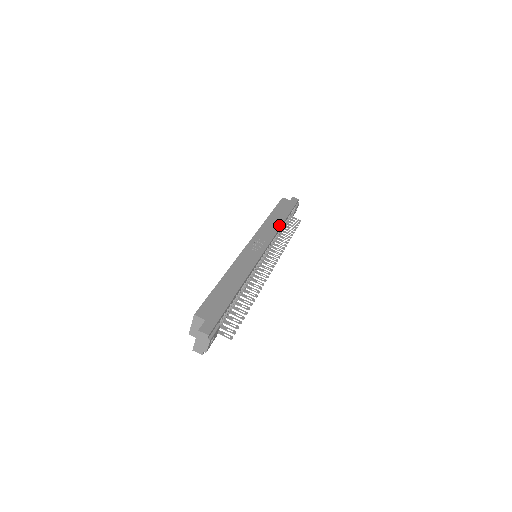
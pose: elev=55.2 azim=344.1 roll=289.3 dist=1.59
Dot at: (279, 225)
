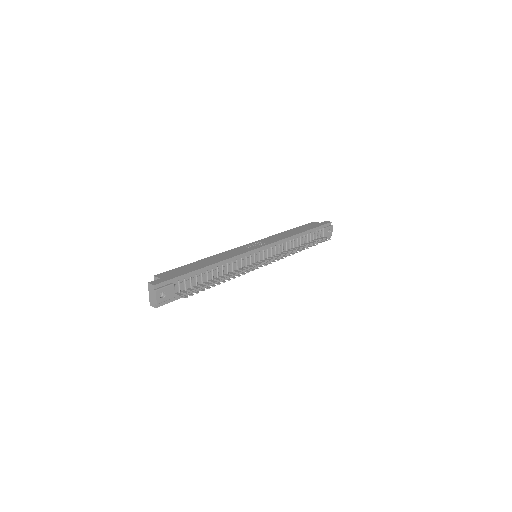
Dot at: (291, 235)
